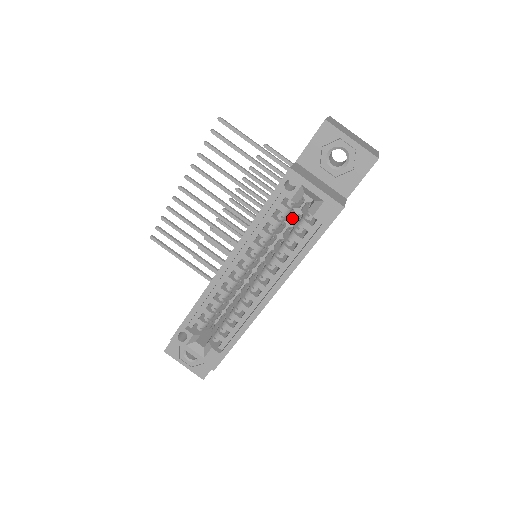
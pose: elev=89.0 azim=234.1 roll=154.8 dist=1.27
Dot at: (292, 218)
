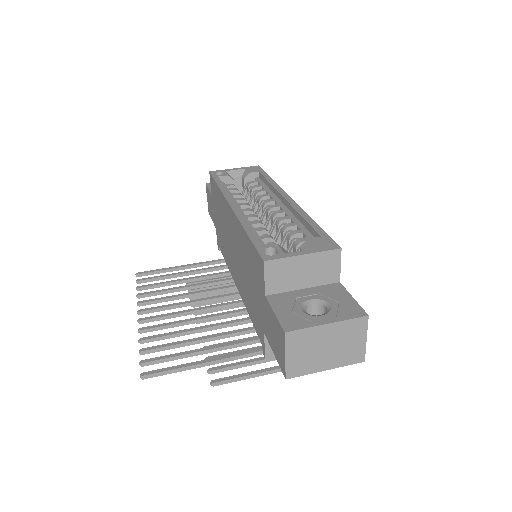
Dot at: occluded
